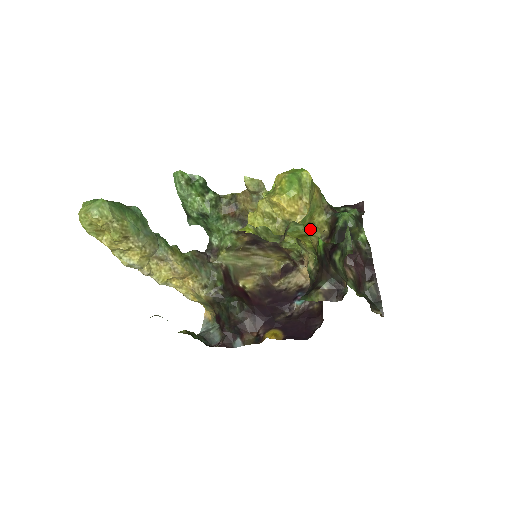
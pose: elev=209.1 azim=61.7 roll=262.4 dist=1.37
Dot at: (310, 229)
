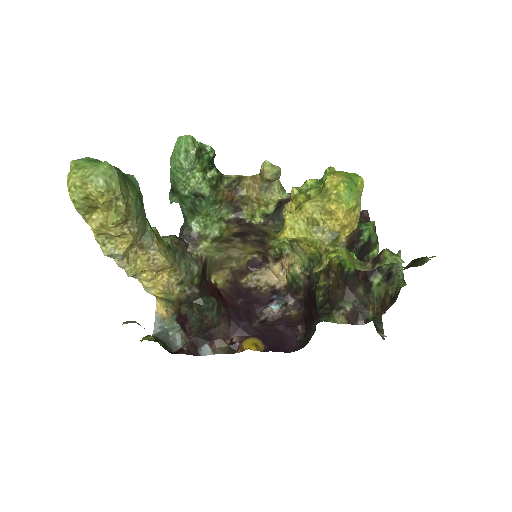
Dot at: occluded
